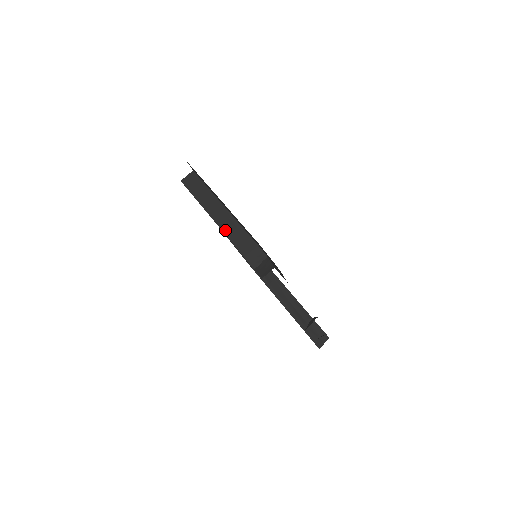
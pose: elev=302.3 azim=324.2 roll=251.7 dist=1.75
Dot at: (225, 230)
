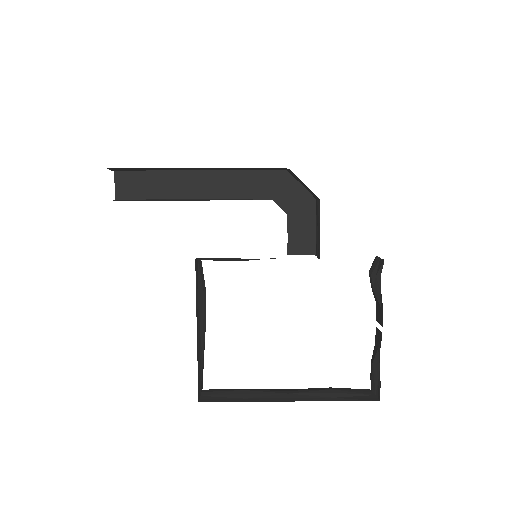
Dot at: occluded
